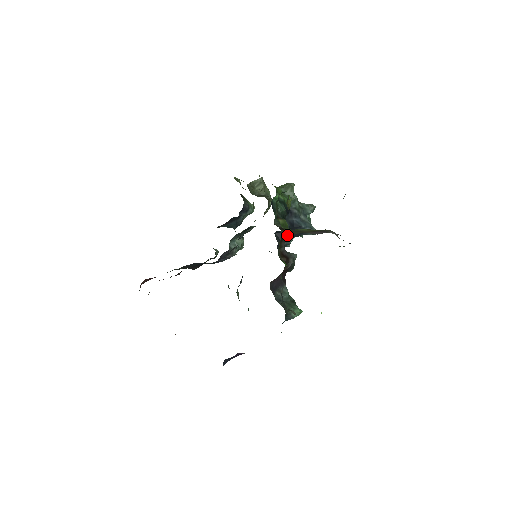
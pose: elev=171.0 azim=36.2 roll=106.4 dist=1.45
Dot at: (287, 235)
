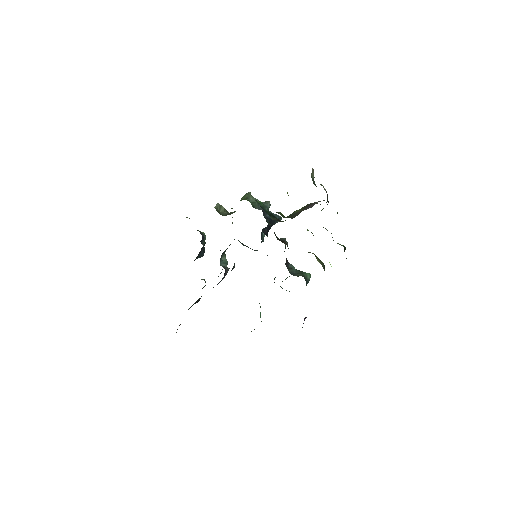
Dot at: (268, 229)
